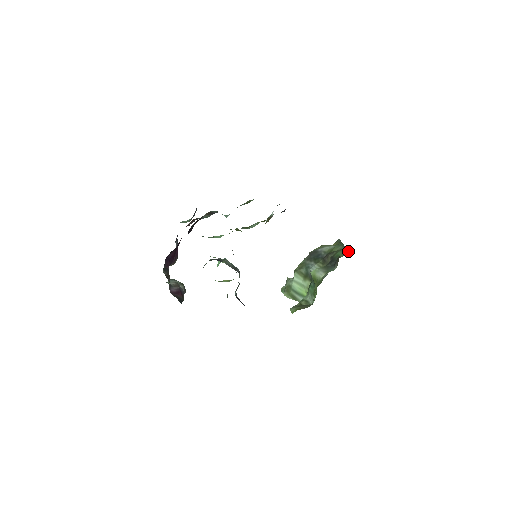
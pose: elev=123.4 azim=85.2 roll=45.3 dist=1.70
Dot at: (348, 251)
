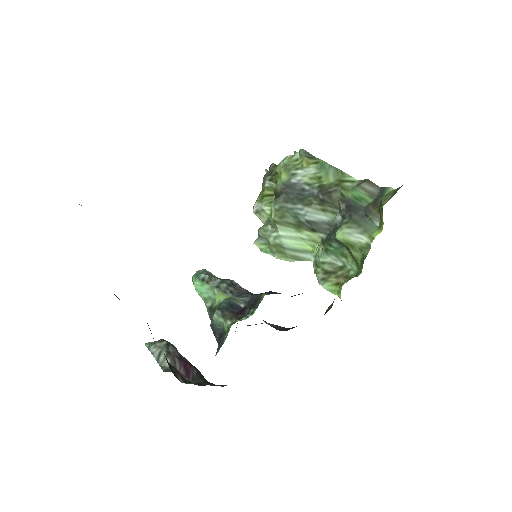
Dot at: (375, 189)
